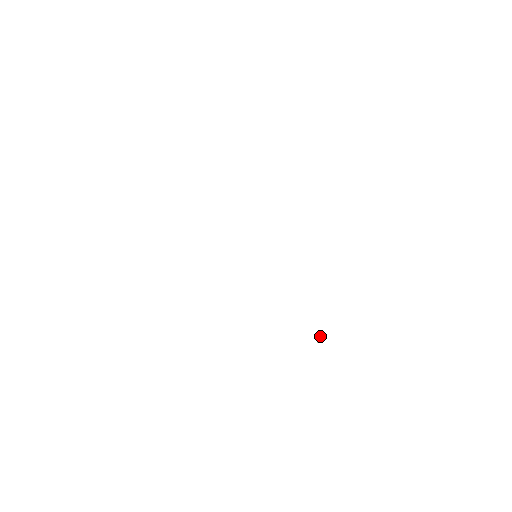
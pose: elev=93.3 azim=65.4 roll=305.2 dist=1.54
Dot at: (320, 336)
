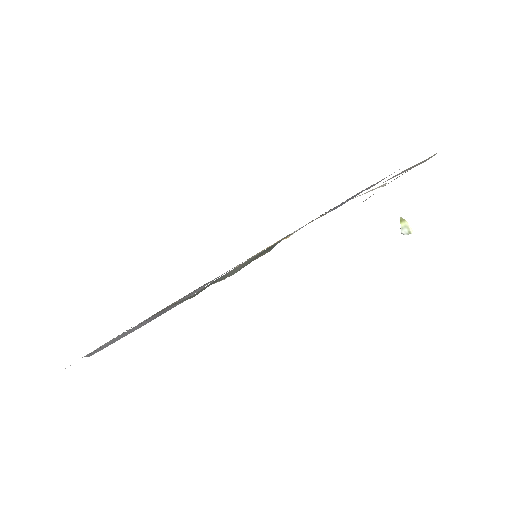
Dot at: (404, 224)
